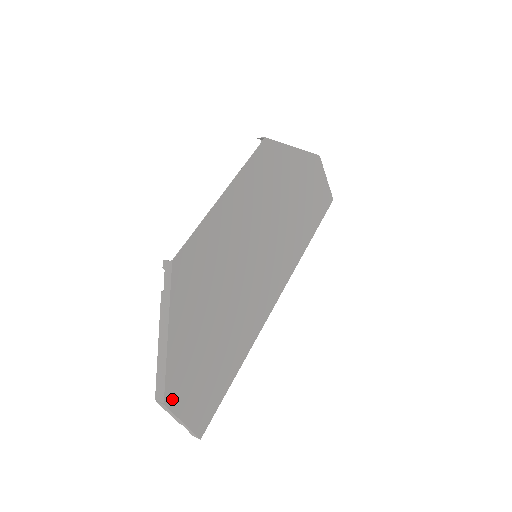
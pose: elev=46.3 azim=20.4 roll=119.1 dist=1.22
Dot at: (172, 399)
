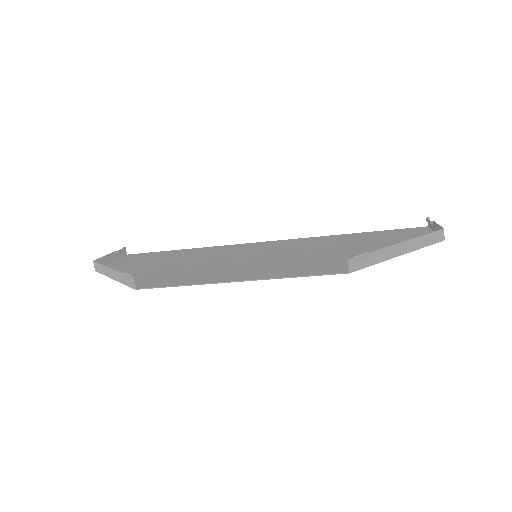
Dot at: occluded
